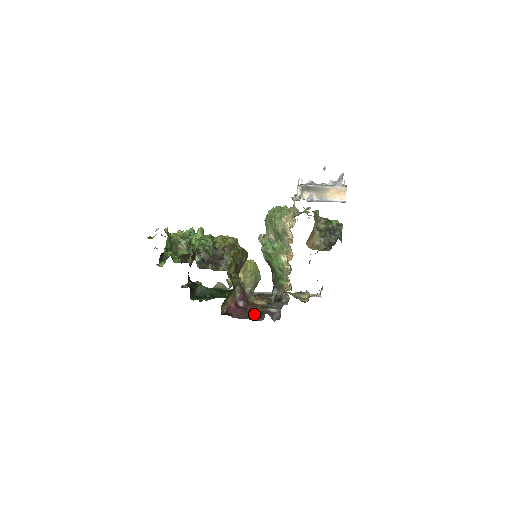
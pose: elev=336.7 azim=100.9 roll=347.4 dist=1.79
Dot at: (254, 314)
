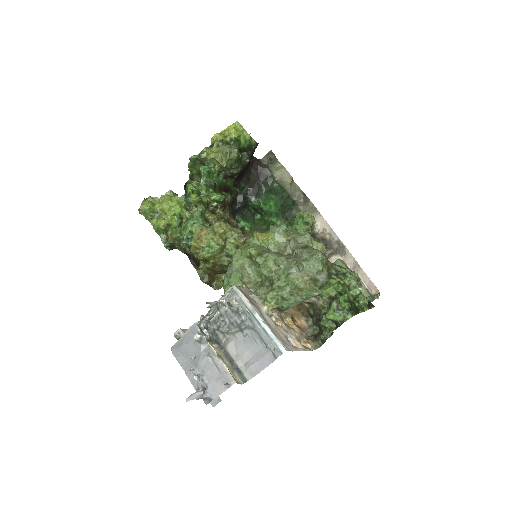
Dot at: occluded
